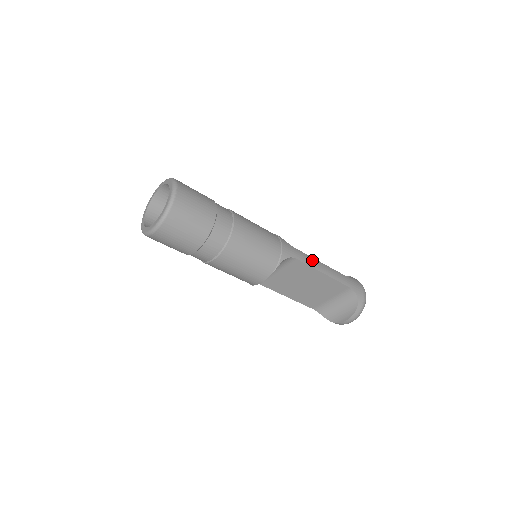
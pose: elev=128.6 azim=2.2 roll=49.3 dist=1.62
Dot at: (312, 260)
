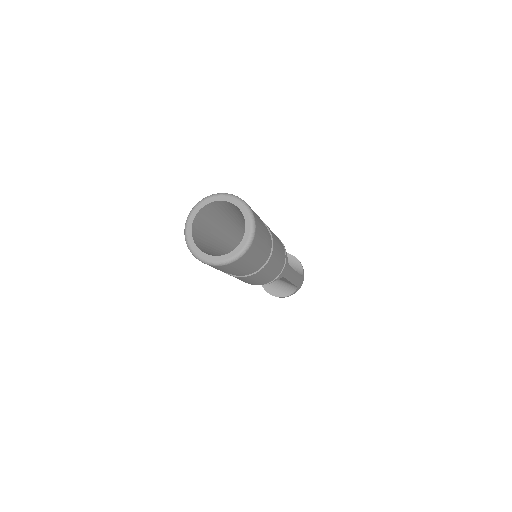
Dot at: (292, 273)
